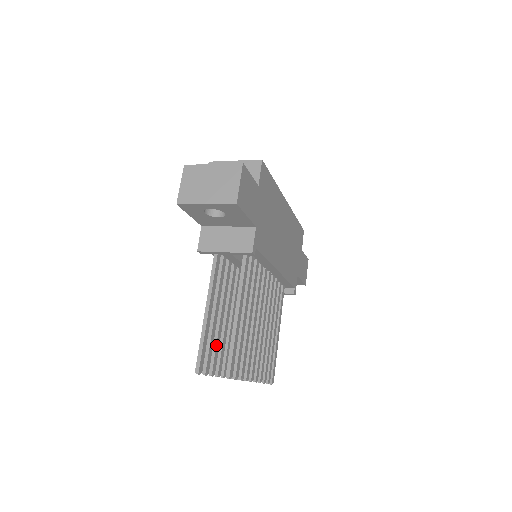
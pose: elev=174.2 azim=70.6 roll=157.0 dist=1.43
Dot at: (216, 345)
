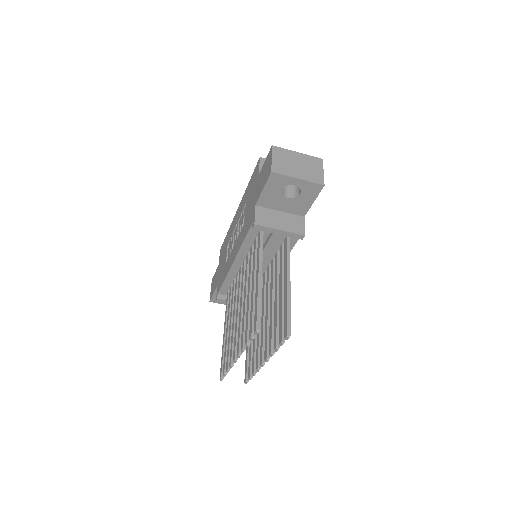
Dot at: occluded
